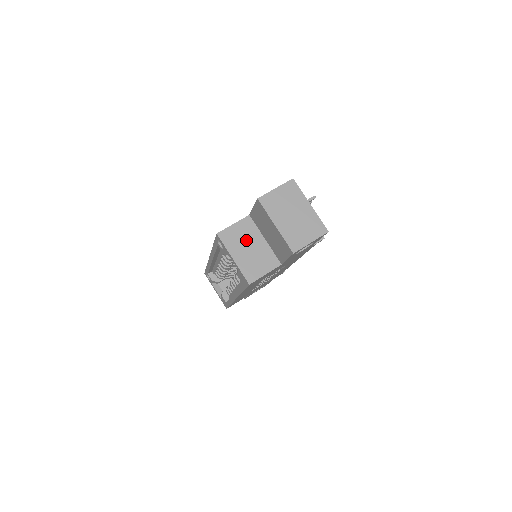
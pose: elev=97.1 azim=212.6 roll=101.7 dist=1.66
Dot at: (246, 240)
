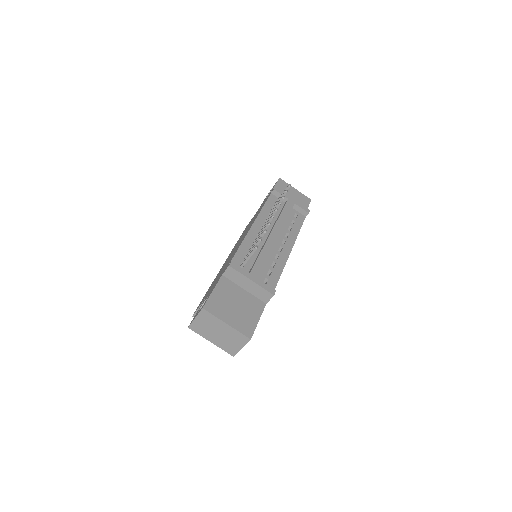
Dot at: occluded
